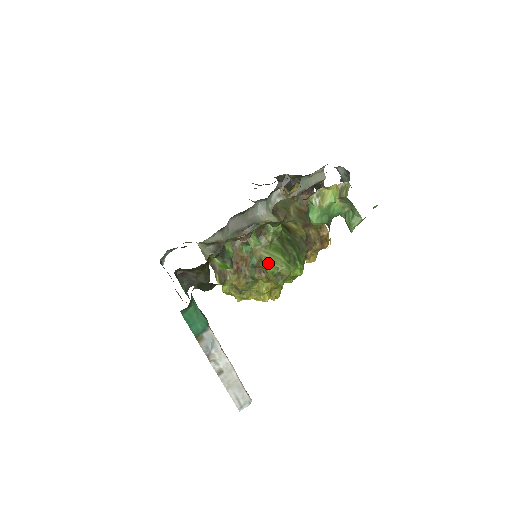
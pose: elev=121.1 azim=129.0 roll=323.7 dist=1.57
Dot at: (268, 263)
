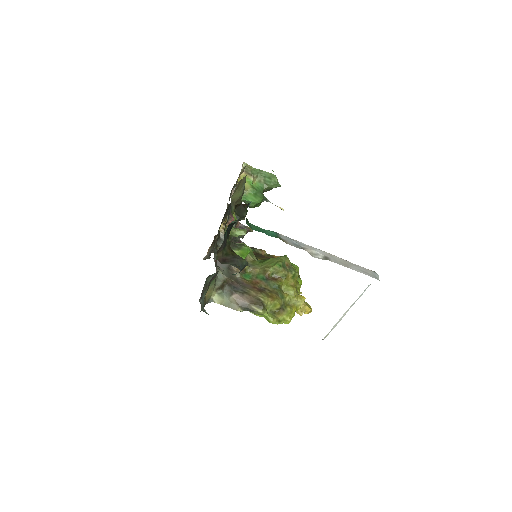
Dot at: (270, 266)
